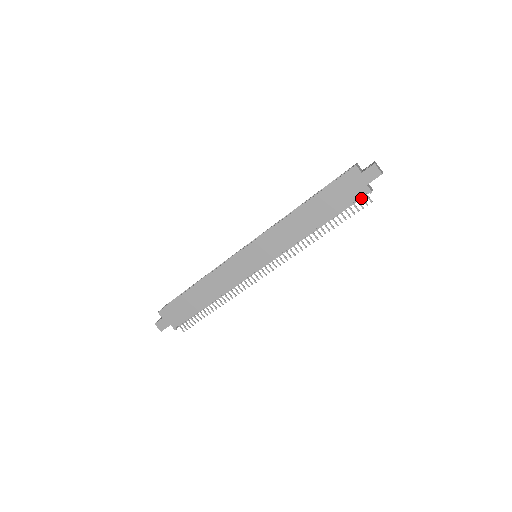
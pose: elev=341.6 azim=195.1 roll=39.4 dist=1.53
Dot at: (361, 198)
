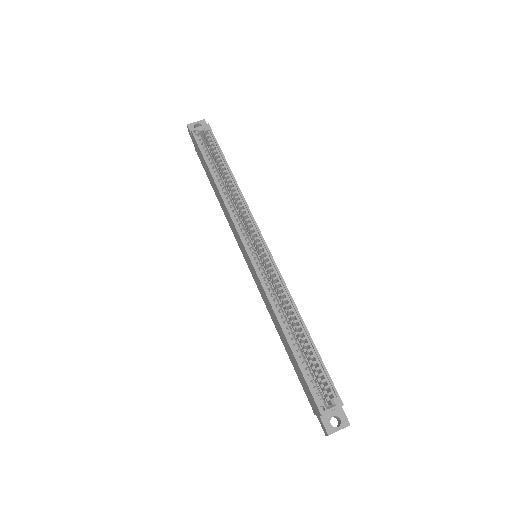
Dot at: occluded
